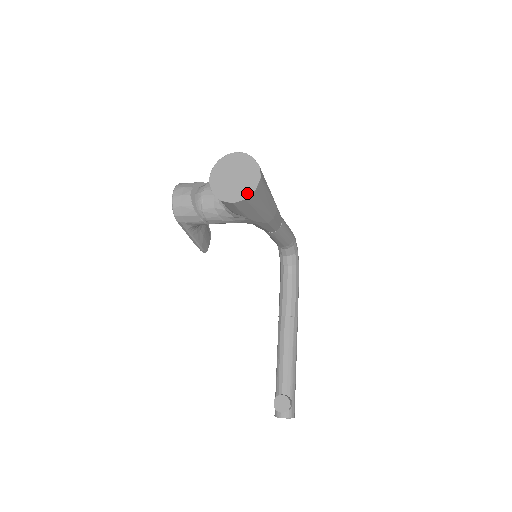
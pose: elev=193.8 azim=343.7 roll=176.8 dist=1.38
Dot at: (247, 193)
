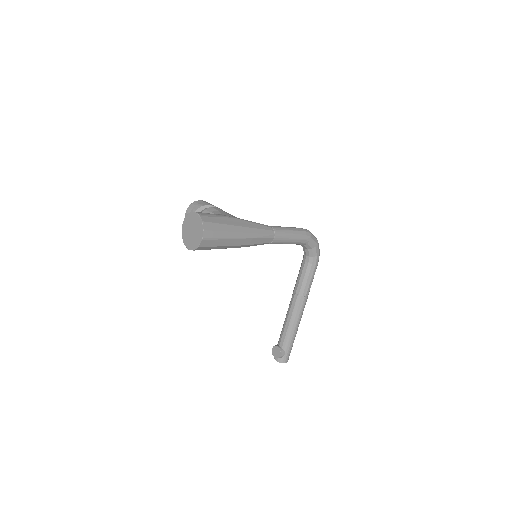
Dot at: (195, 247)
